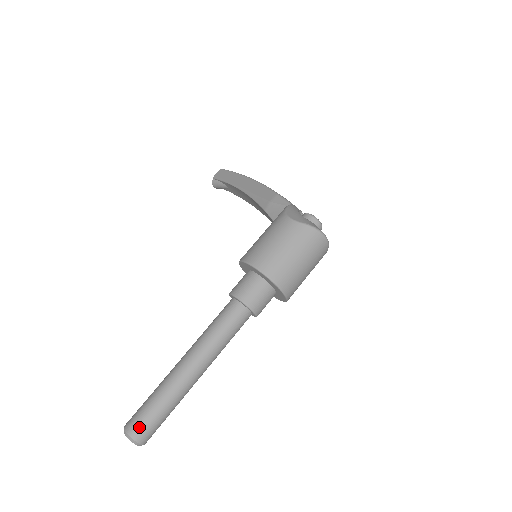
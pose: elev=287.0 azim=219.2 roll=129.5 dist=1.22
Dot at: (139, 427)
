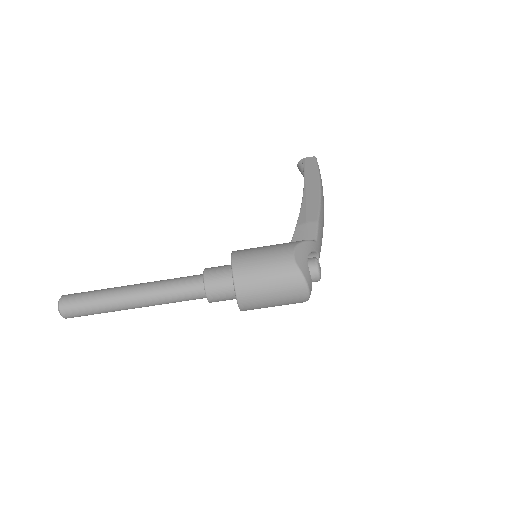
Dot at: (69, 305)
